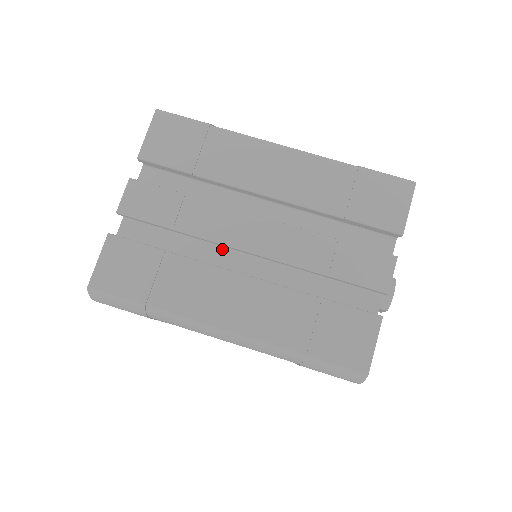
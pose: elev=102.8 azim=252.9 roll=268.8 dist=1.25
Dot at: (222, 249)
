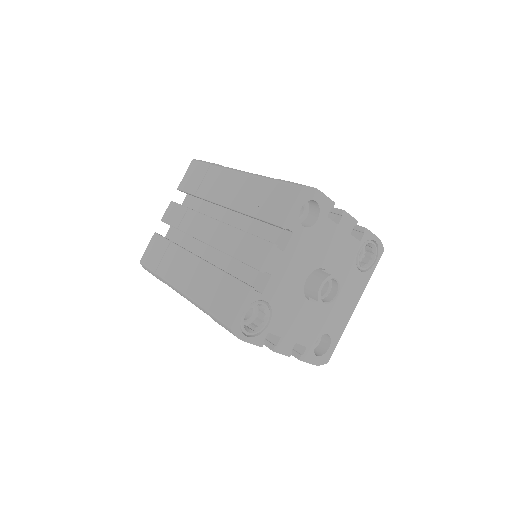
Dot at: occluded
